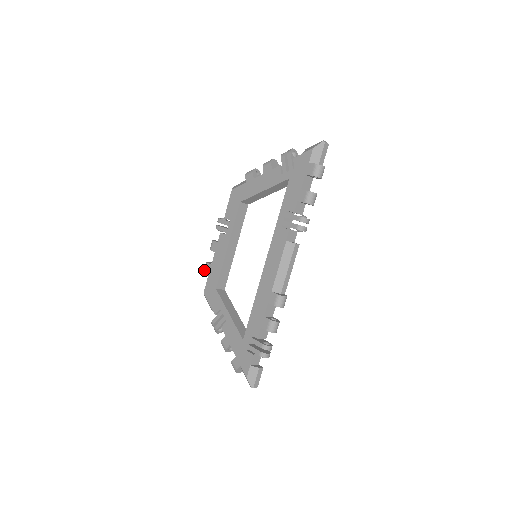
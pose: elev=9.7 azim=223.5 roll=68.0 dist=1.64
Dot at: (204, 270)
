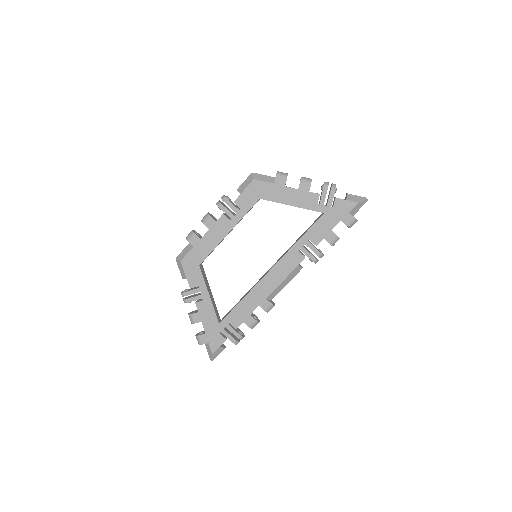
Dot at: (188, 239)
